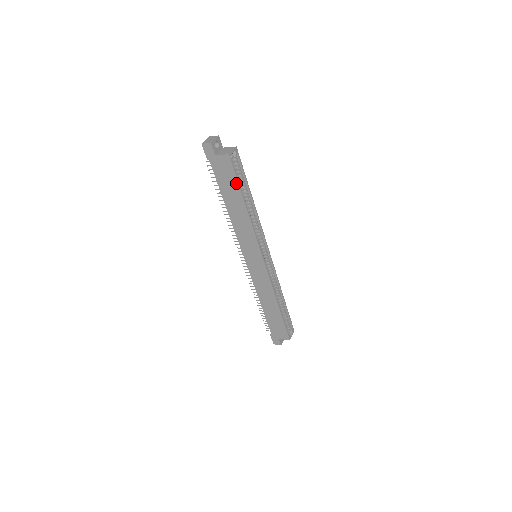
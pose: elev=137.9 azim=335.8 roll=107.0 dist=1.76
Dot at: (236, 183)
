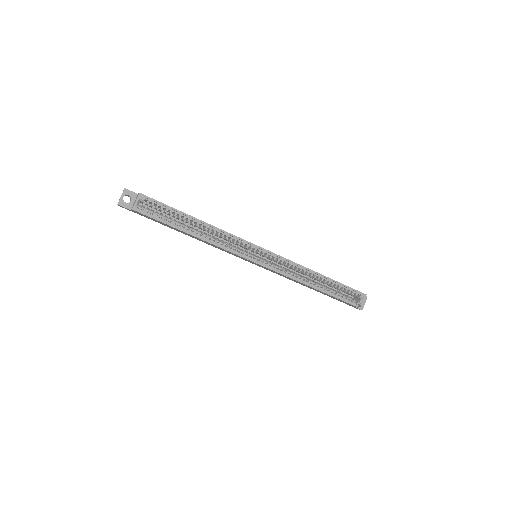
Dot at: occluded
